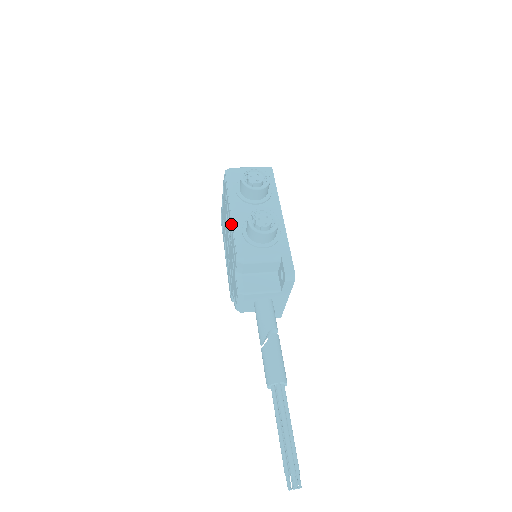
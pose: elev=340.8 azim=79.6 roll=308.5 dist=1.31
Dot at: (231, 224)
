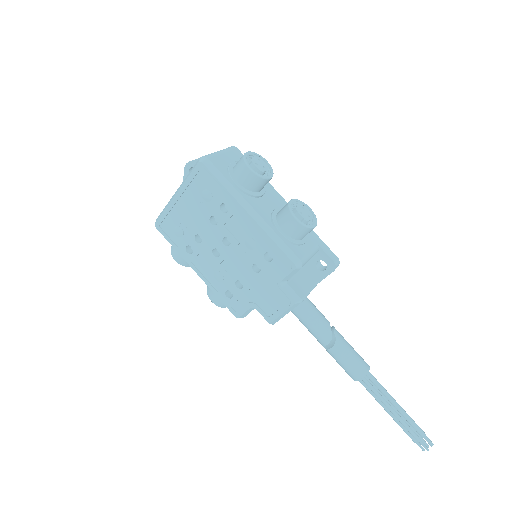
Dot at: (258, 228)
